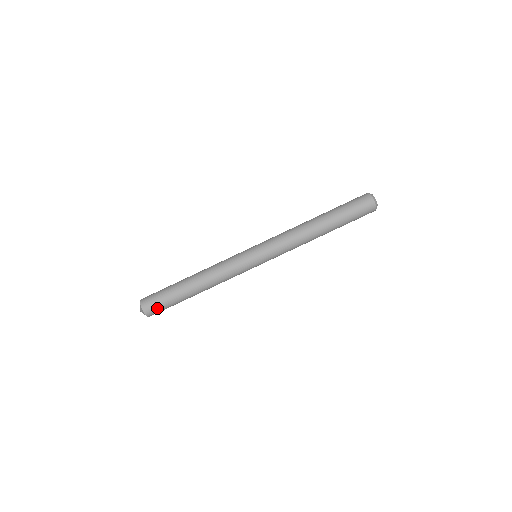
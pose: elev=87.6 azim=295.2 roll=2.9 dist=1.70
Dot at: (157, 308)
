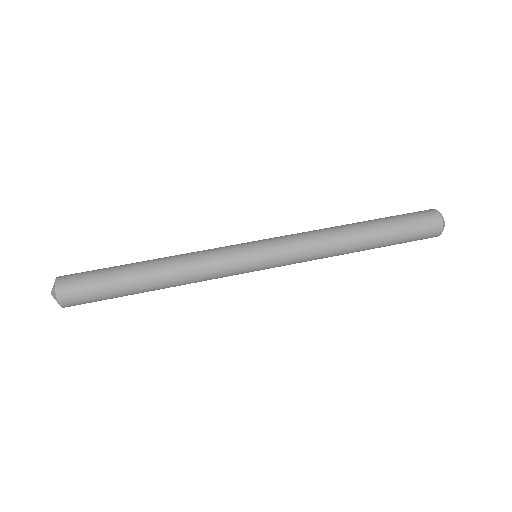
Dot at: (78, 281)
